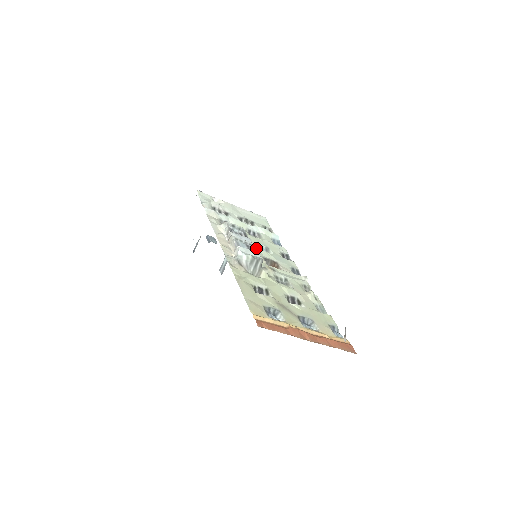
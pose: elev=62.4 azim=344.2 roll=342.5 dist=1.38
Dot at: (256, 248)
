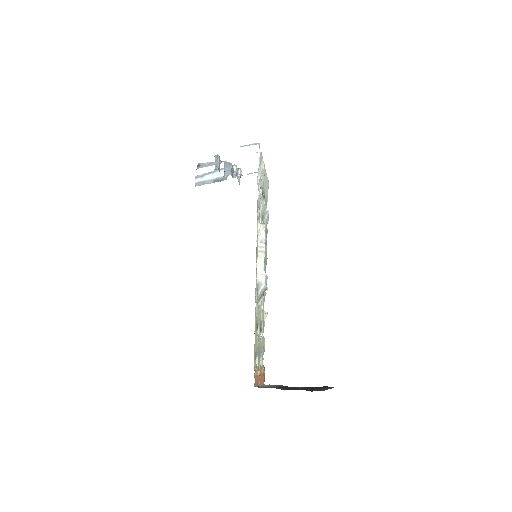
Dot at: occluded
